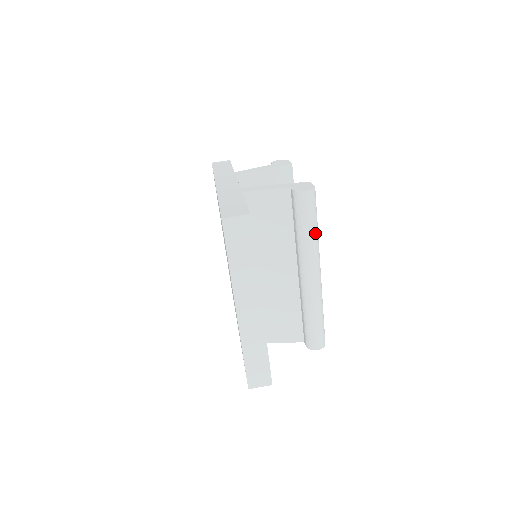
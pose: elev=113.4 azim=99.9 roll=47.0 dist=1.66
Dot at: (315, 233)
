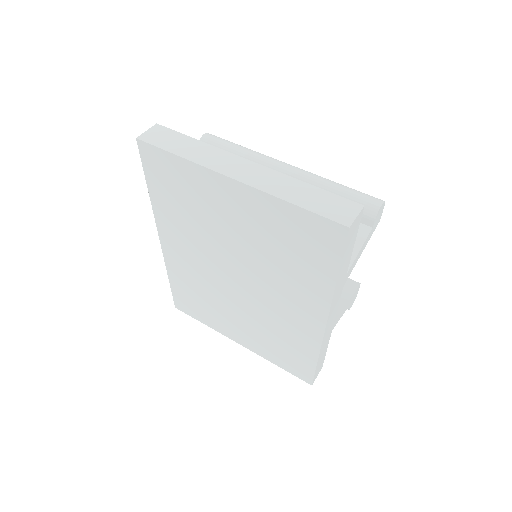
Dot at: (246, 148)
